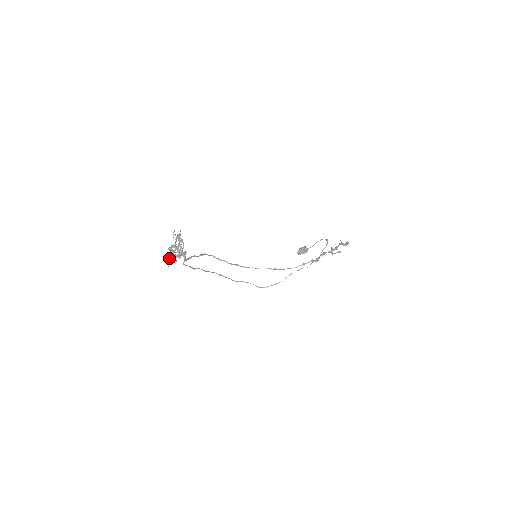
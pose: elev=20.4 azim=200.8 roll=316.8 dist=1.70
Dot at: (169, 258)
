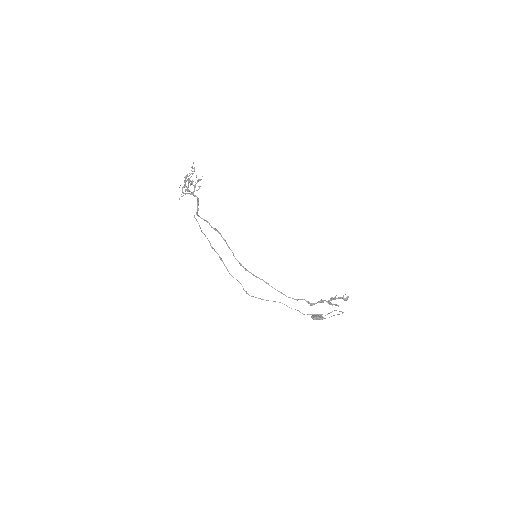
Dot at: (182, 190)
